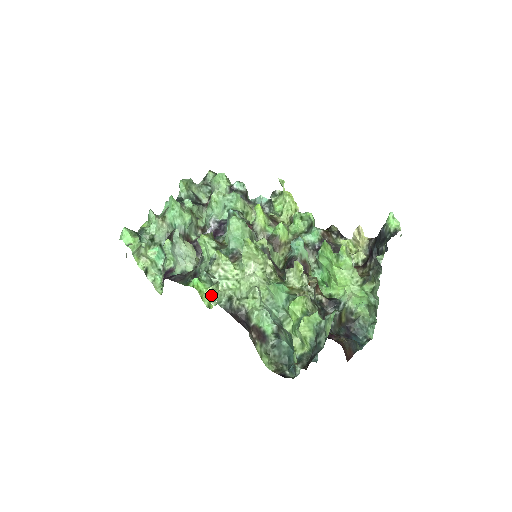
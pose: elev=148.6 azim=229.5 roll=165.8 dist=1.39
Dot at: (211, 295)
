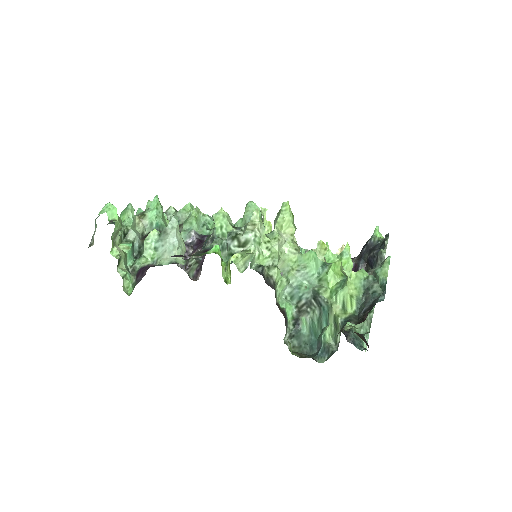
Dot at: (239, 259)
